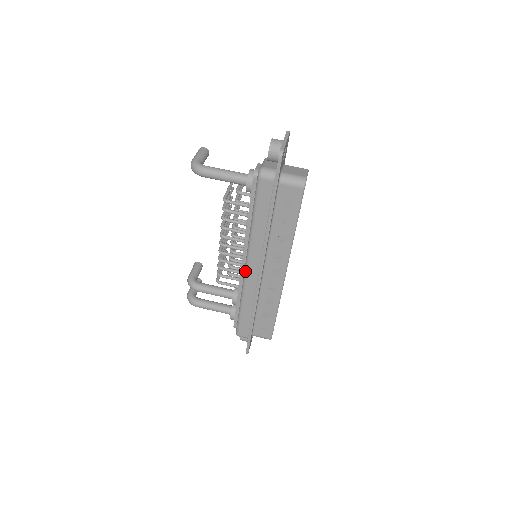
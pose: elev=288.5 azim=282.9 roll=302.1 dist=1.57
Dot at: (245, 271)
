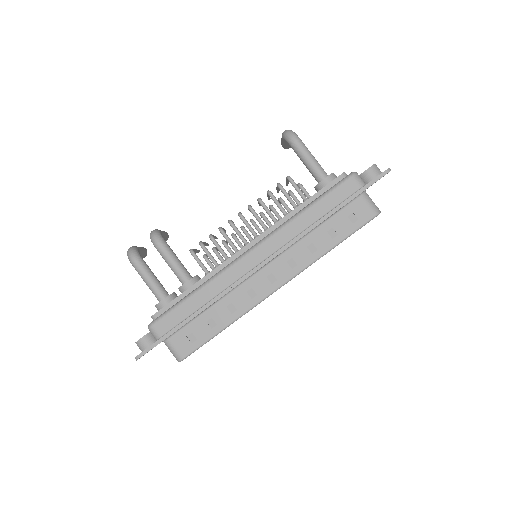
Dot at: (245, 253)
